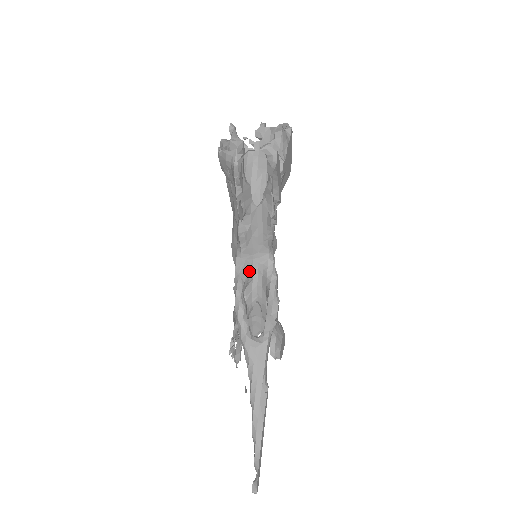
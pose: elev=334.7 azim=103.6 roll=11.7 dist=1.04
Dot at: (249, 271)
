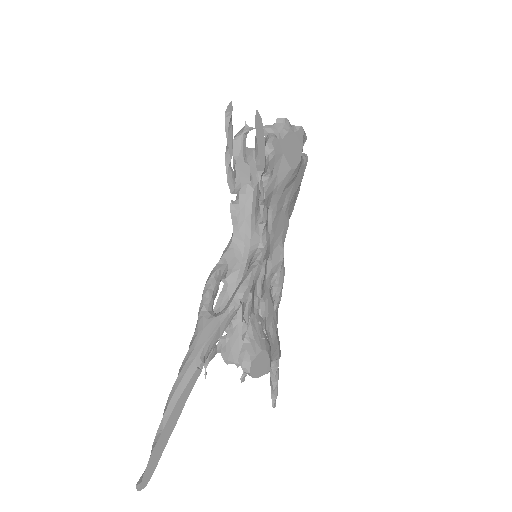
Dot at: (237, 257)
